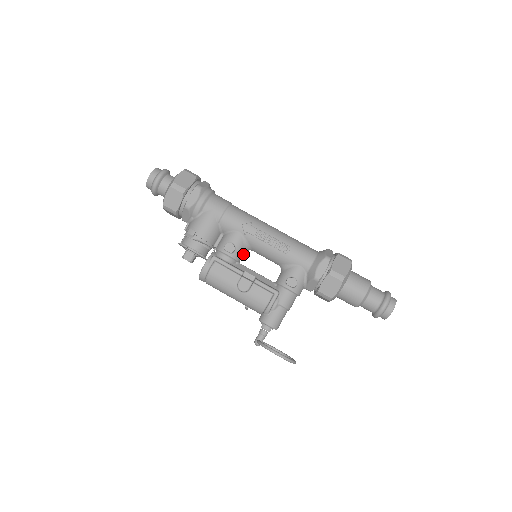
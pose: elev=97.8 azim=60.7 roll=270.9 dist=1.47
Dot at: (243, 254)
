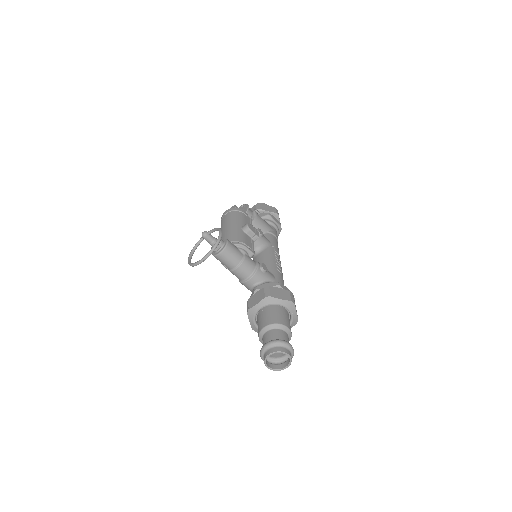
Dot at: occluded
